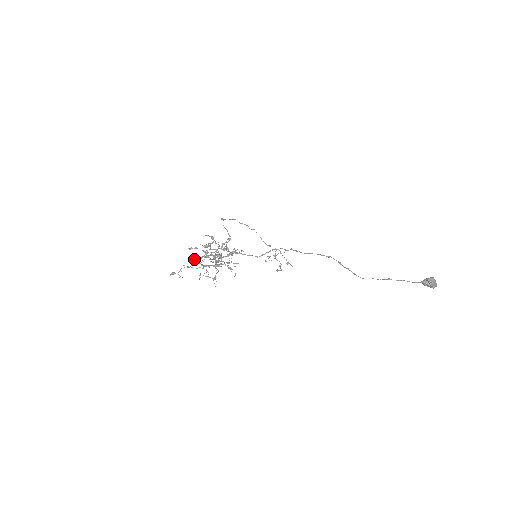
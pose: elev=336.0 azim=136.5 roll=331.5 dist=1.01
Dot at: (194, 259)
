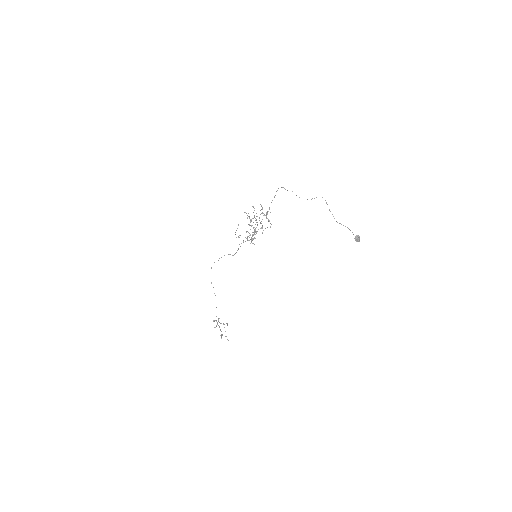
Dot at: occluded
